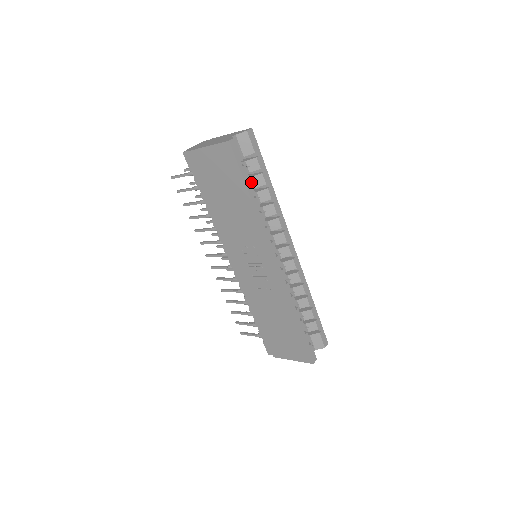
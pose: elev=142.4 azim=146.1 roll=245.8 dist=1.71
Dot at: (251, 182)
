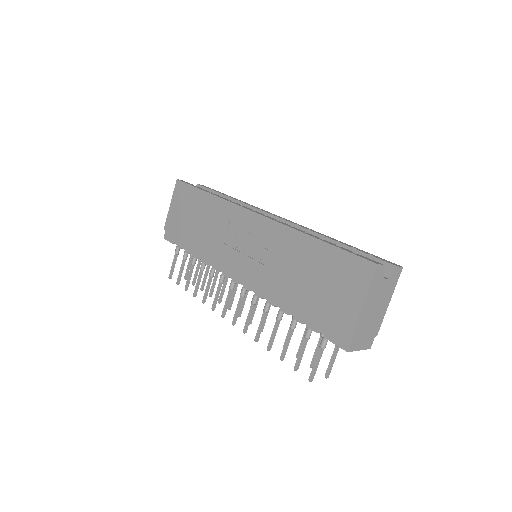
Dot at: occluded
